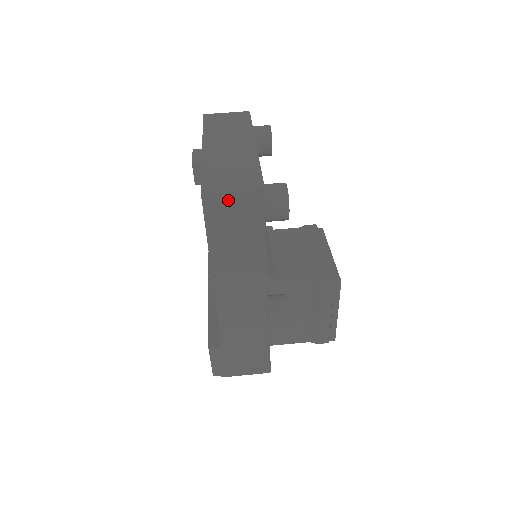
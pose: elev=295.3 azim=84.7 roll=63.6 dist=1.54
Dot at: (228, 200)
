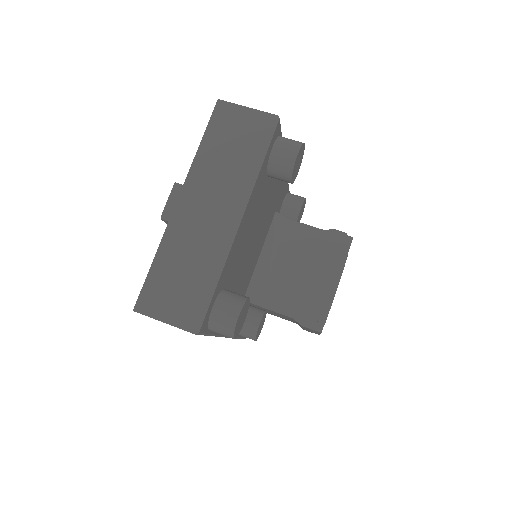
Dot at: occluded
